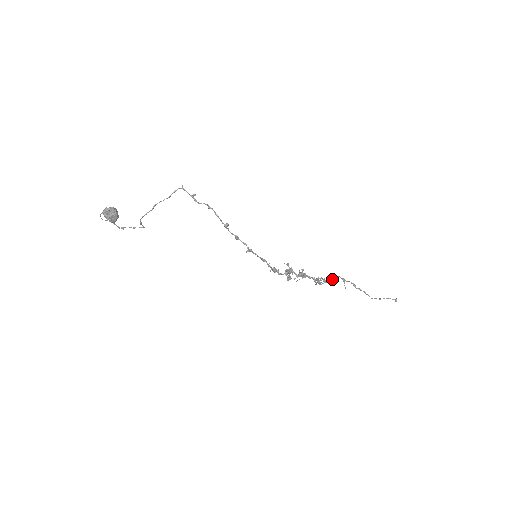
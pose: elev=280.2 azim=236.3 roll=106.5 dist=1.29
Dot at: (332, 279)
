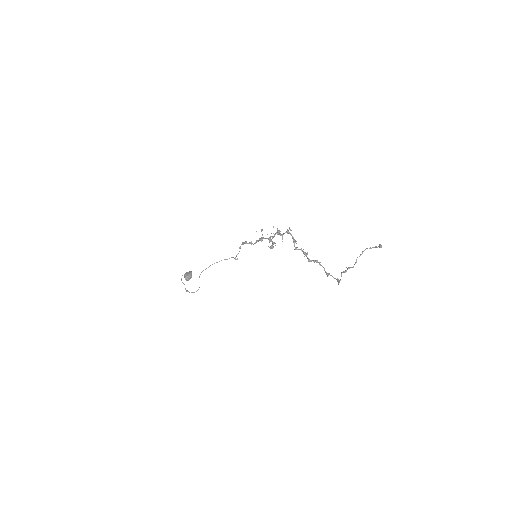
Dot at: (315, 260)
